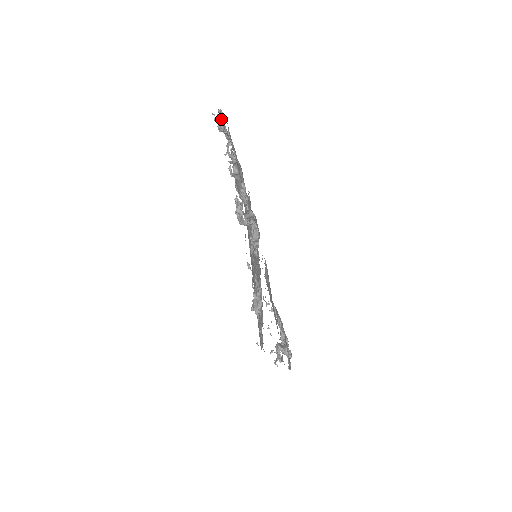
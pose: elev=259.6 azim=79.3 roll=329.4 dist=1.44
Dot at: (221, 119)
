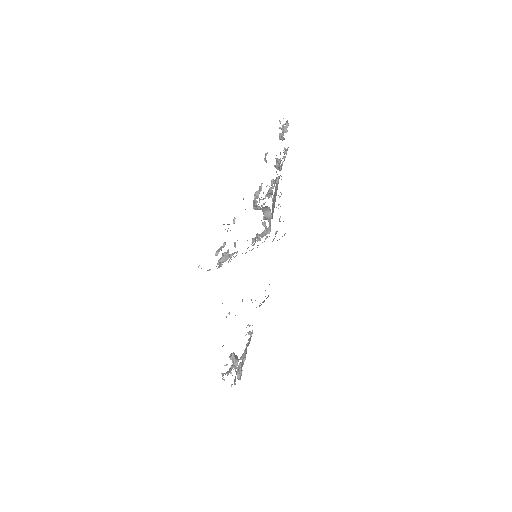
Dot at: (283, 126)
